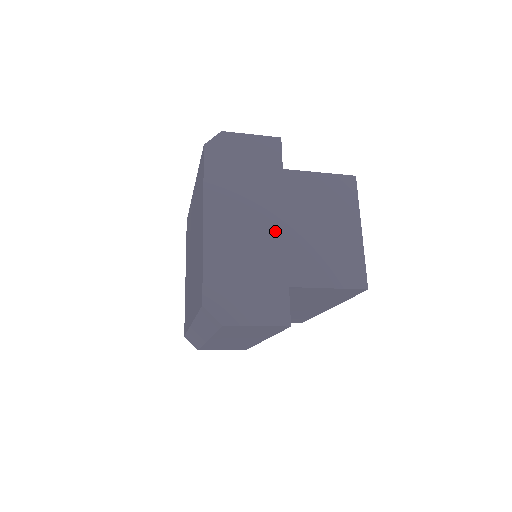
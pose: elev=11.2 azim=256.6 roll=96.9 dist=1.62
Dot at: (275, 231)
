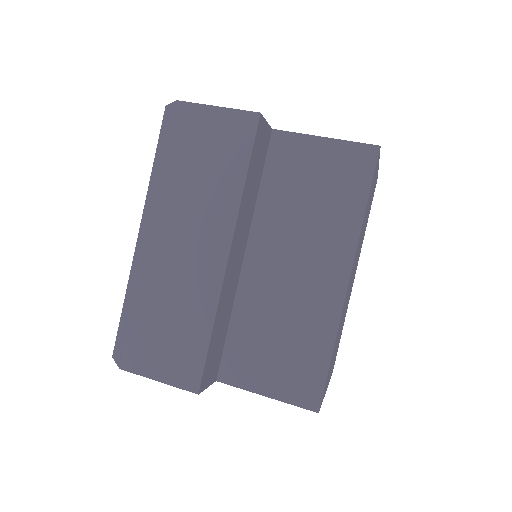
Dot at: occluded
